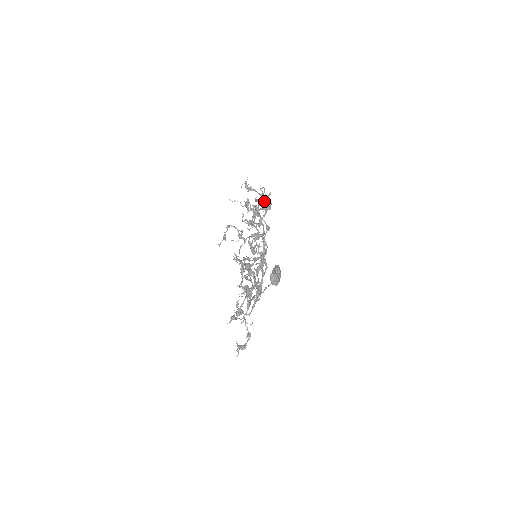
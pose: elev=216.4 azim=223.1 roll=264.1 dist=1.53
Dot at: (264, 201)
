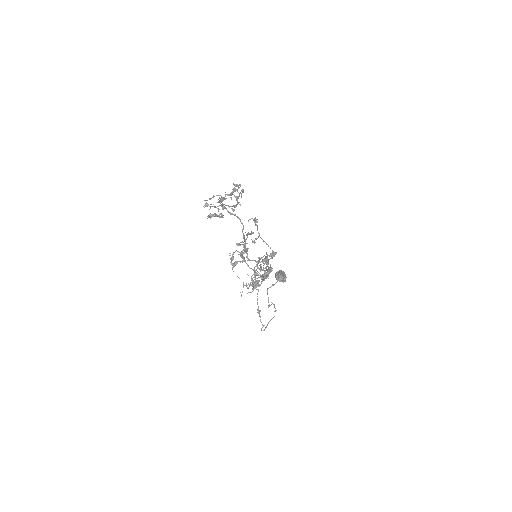
Dot at: occluded
